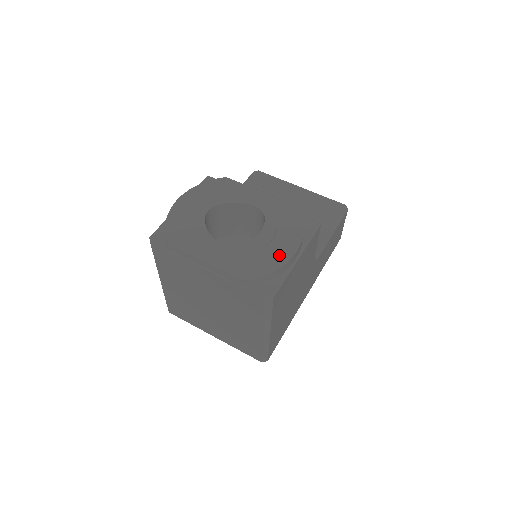
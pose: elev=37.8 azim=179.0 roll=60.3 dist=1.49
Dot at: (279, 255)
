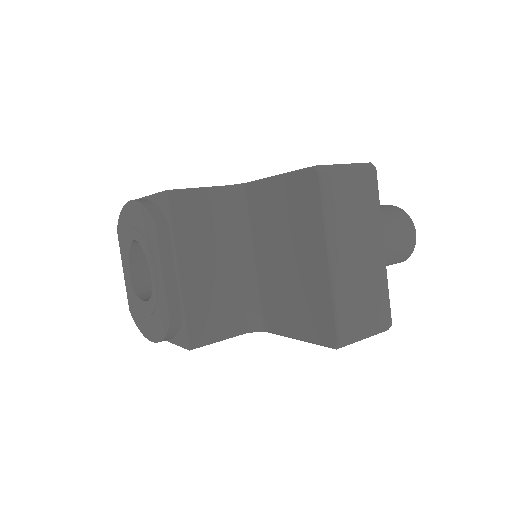
Dot at: (144, 328)
